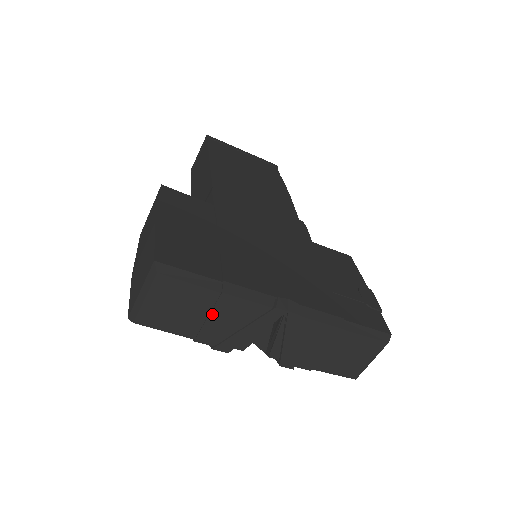
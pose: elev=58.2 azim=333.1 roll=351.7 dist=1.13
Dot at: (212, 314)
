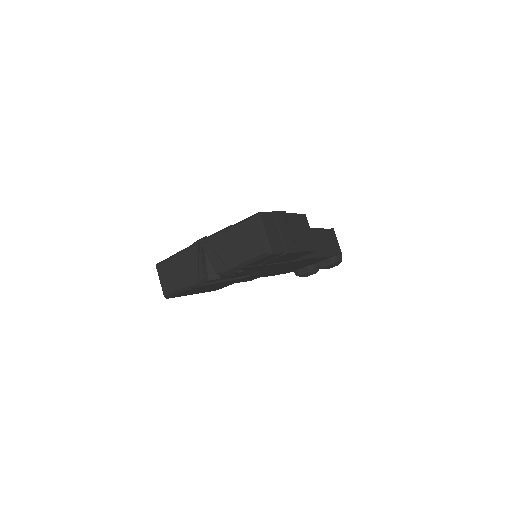
Dot at: (179, 268)
